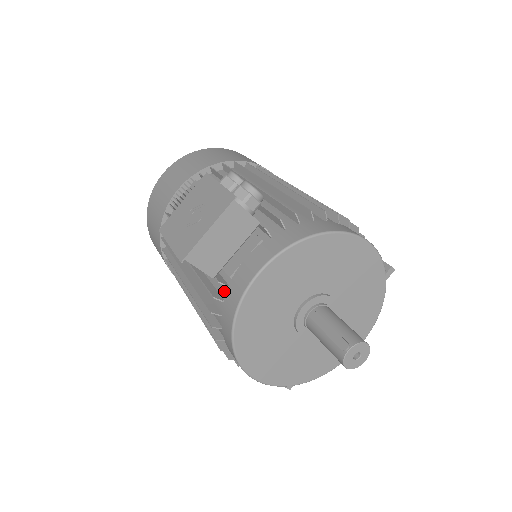
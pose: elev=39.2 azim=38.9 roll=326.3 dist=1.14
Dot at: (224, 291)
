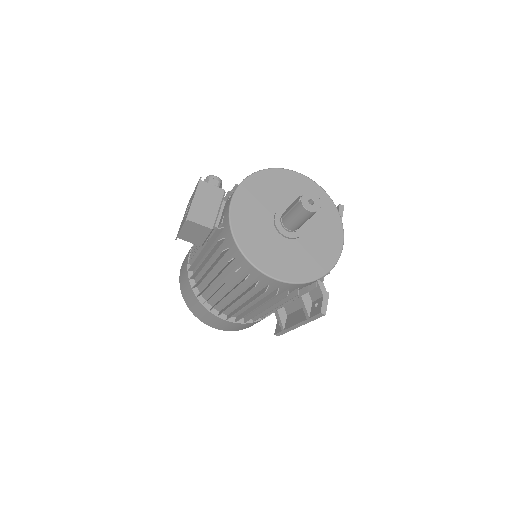
Dot at: (223, 234)
